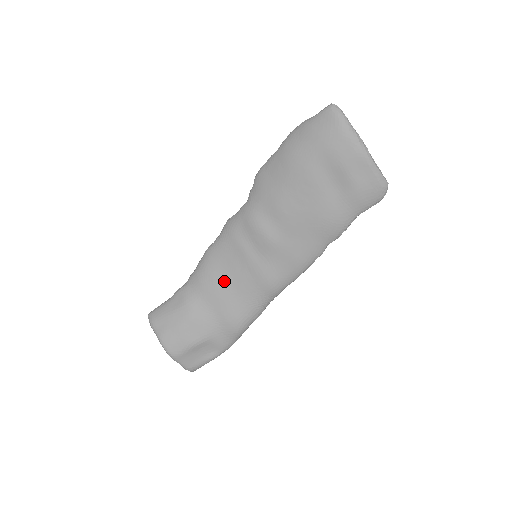
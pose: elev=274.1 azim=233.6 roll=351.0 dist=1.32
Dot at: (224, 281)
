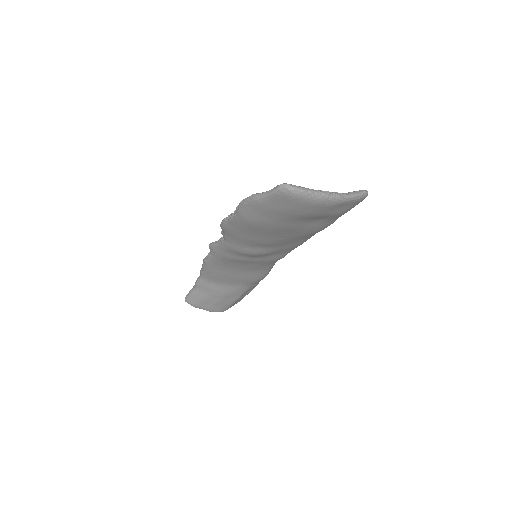
Dot at: (236, 272)
